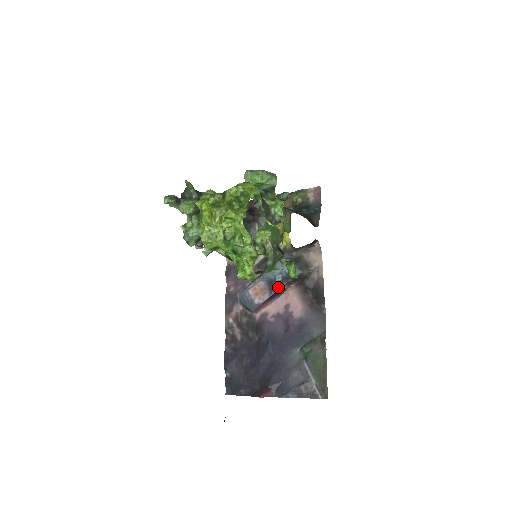
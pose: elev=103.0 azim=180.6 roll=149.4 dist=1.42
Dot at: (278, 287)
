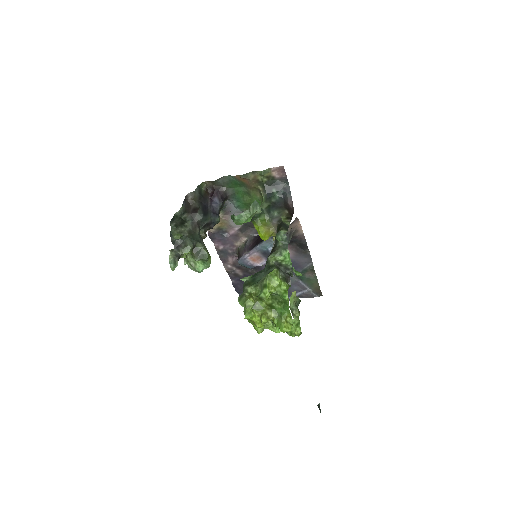
Dot at: occluded
